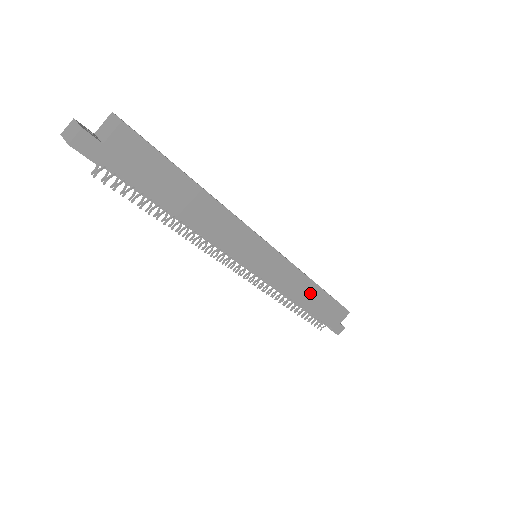
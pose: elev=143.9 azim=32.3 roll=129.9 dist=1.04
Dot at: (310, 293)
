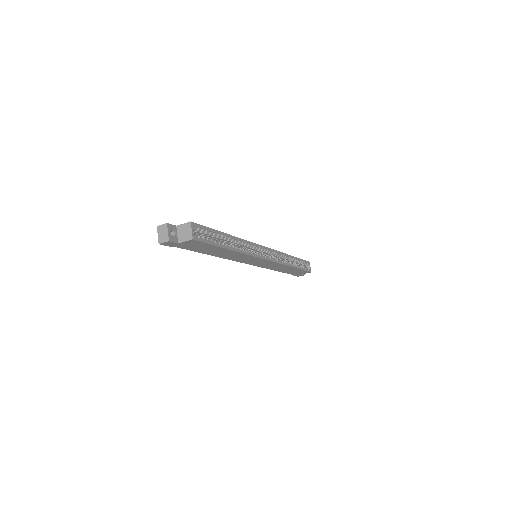
Dot at: (285, 268)
